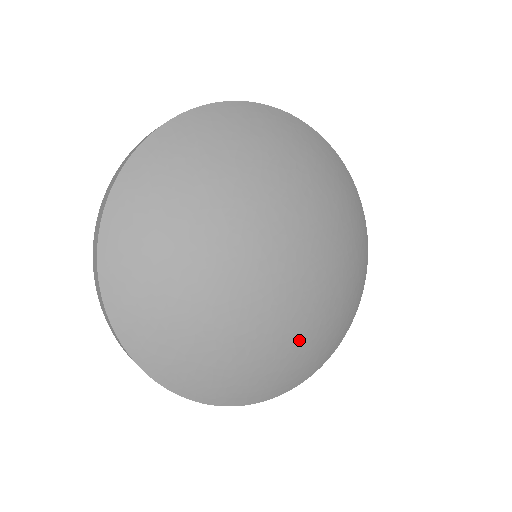
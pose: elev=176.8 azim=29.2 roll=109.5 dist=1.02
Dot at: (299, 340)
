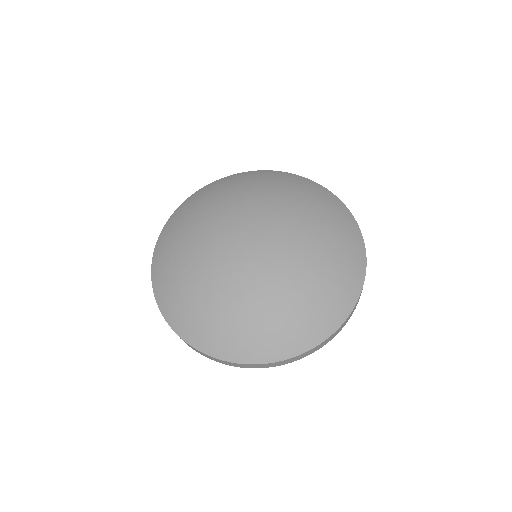
Dot at: (249, 305)
